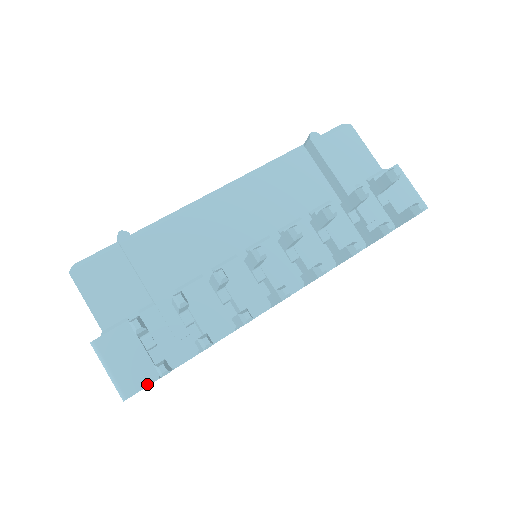
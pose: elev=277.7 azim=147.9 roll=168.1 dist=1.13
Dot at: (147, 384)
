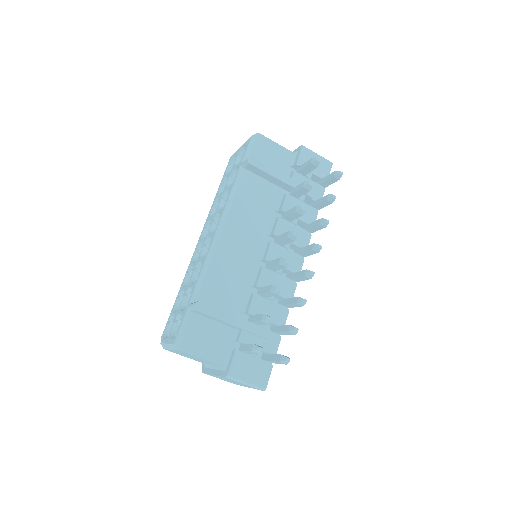
Dot at: (270, 373)
